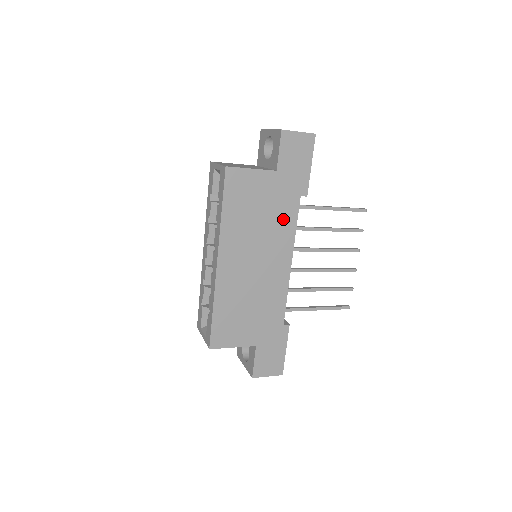
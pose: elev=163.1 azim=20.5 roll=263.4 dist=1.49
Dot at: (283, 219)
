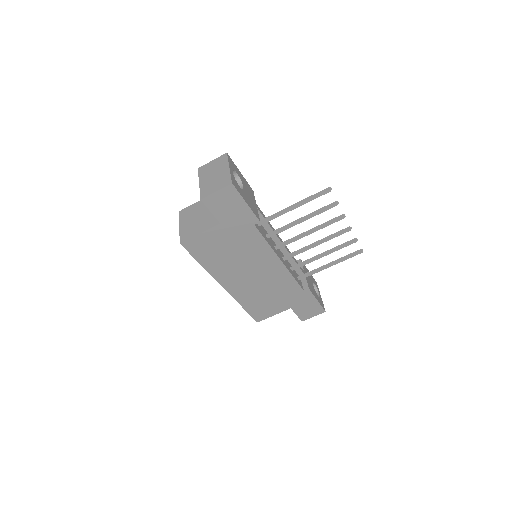
Dot at: (252, 244)
